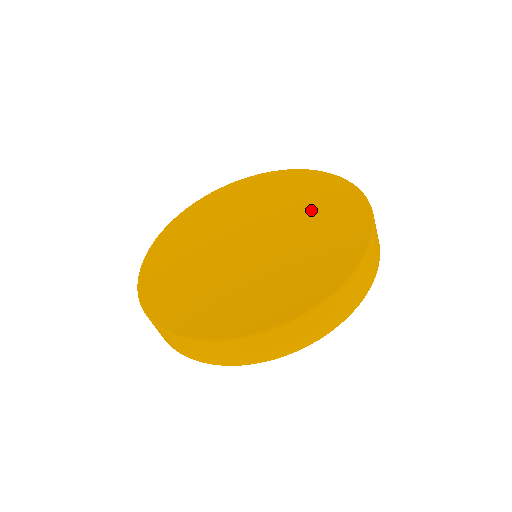
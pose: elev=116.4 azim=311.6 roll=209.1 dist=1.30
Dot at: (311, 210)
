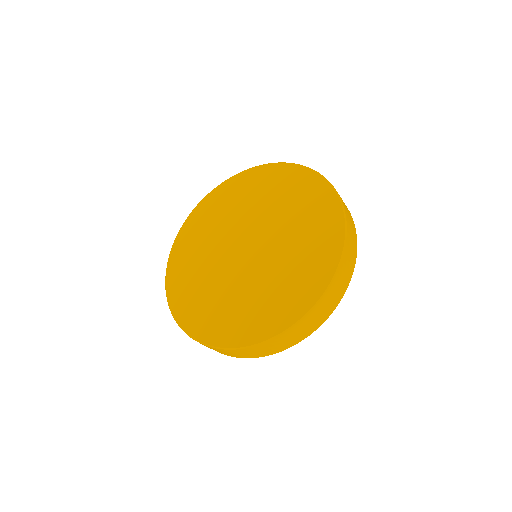
Dot at: (291, 209)
